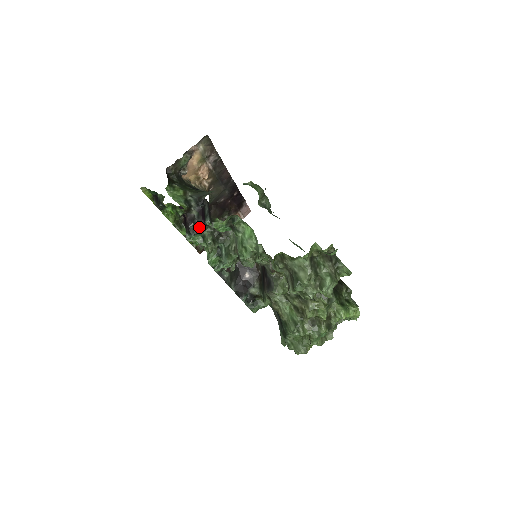
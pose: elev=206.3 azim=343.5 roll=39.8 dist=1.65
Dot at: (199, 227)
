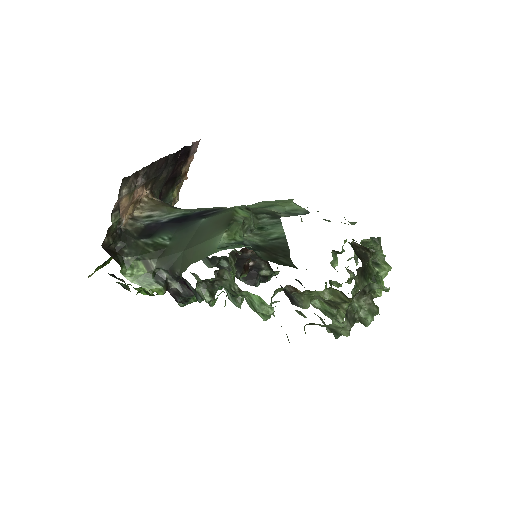
Dot at: (190, 297)
